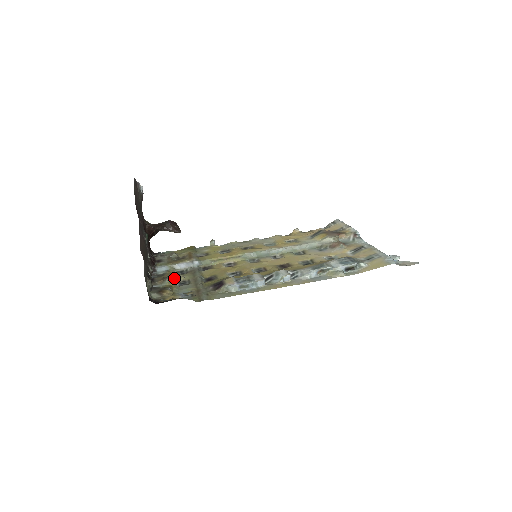
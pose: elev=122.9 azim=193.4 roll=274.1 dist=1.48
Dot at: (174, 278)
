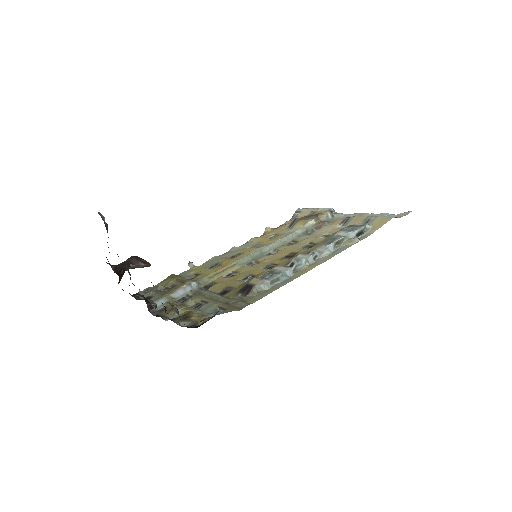
Dot at: (183, 305)
